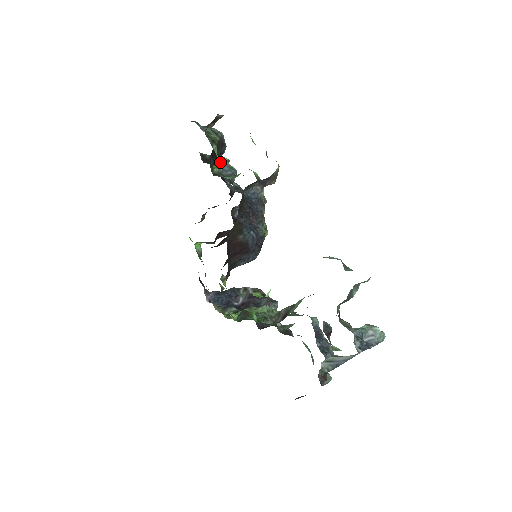
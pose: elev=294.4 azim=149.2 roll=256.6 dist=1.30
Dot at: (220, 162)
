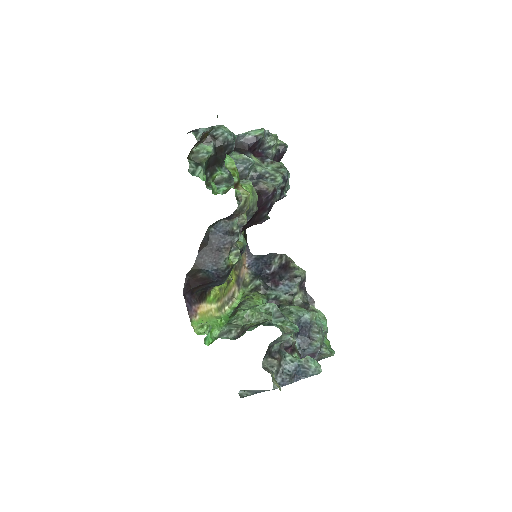
Dot at: occluded
